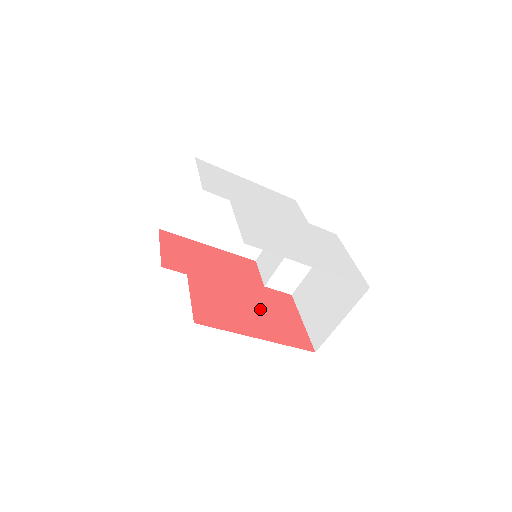
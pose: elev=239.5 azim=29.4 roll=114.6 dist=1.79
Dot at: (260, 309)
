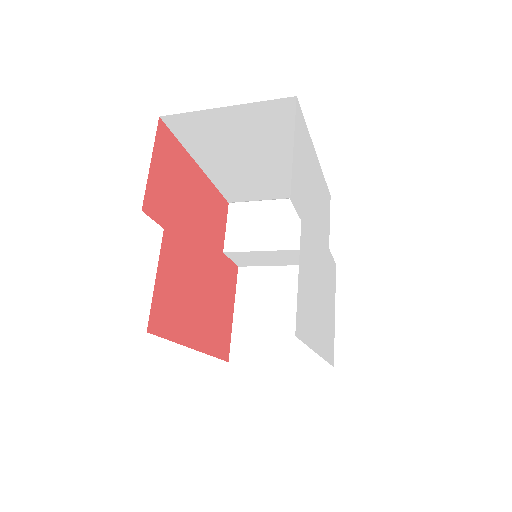
Dot at: (209, 295)
